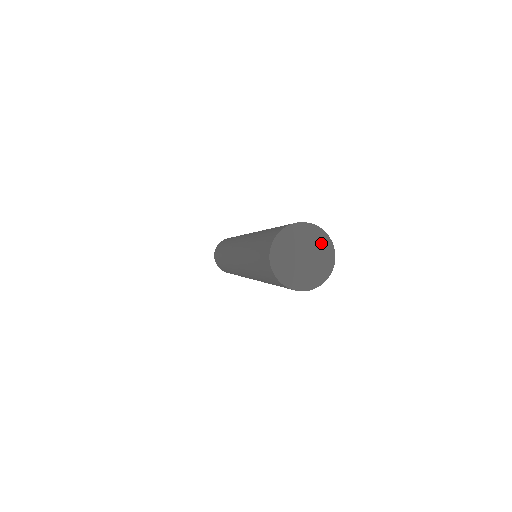
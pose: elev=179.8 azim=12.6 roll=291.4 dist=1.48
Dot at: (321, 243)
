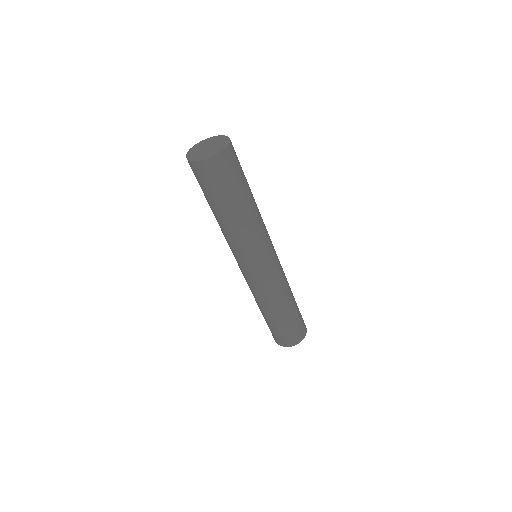
Dot at: (209, 141)
